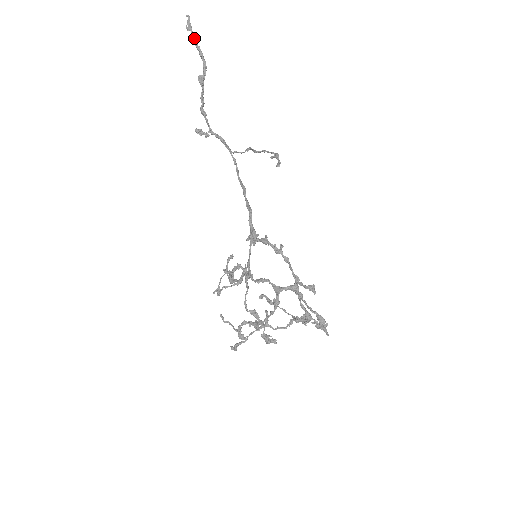
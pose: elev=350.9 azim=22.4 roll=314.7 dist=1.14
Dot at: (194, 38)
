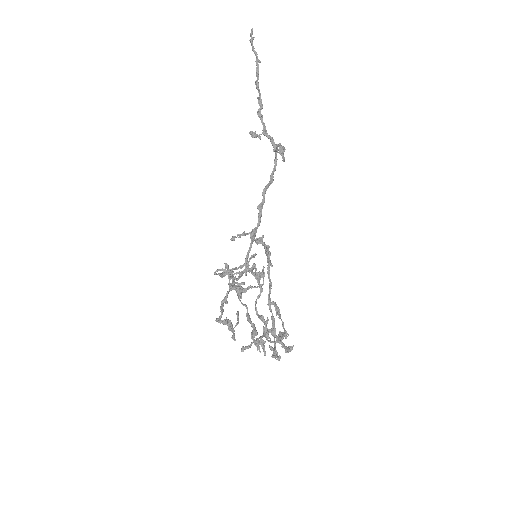
Dot at: (252, 47)
